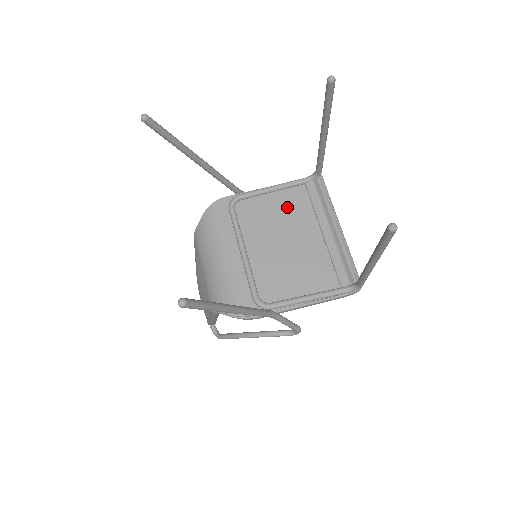
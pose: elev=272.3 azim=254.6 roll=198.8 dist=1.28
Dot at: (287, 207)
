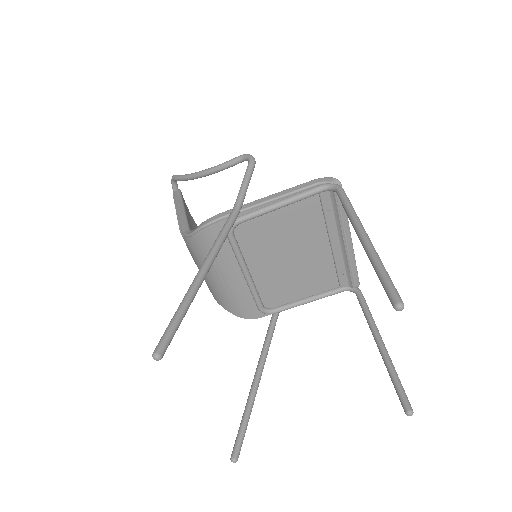
Dot at: (295, 223)
